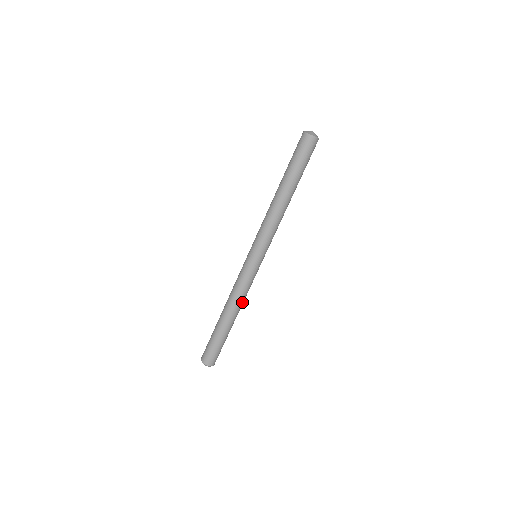
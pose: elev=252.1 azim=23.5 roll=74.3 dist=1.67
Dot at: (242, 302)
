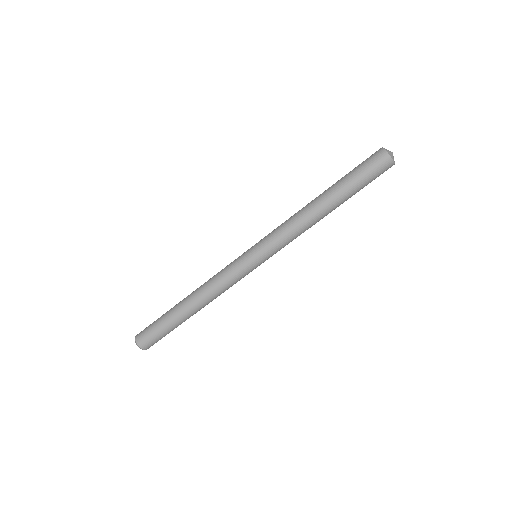
Dot at: (210, 295)
